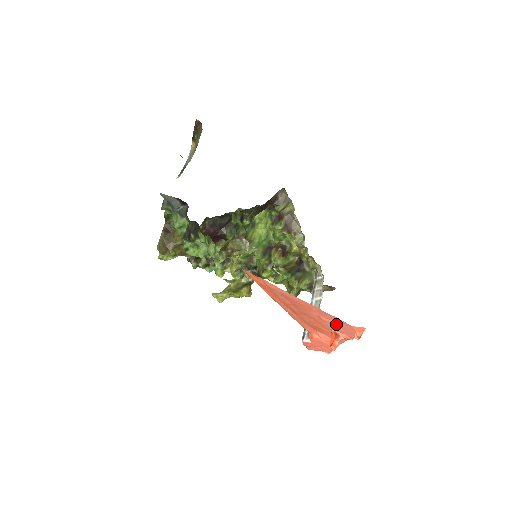
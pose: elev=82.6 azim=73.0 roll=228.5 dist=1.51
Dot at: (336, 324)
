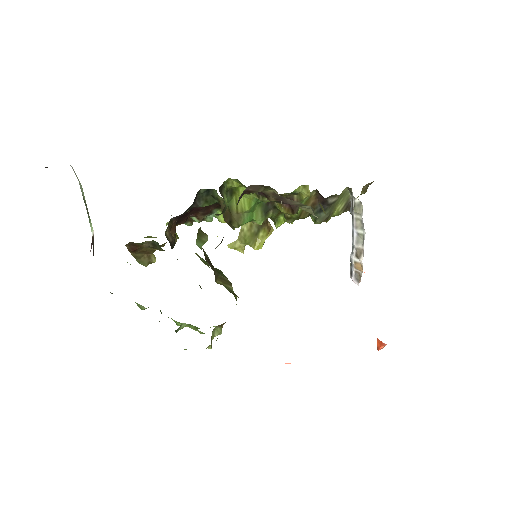
Dot at: occluded
